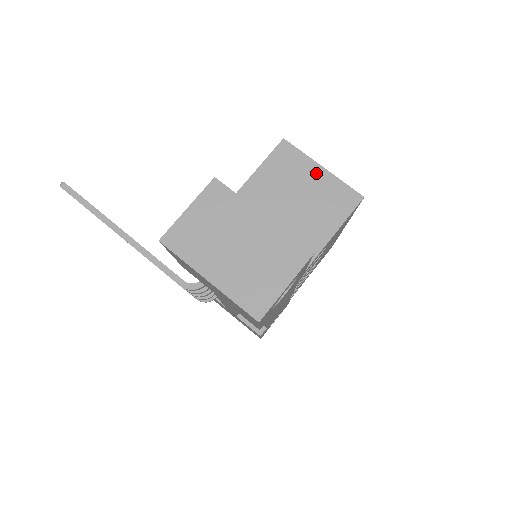
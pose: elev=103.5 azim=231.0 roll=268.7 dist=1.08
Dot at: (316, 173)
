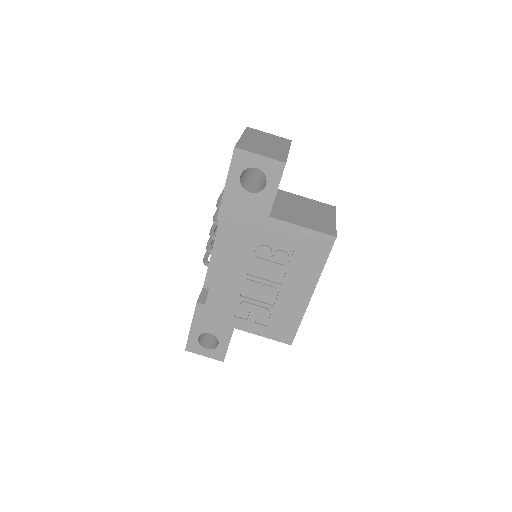
Dot at: (330, 218)
